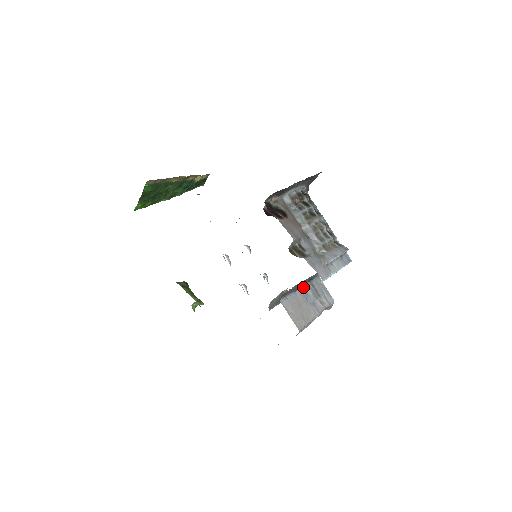
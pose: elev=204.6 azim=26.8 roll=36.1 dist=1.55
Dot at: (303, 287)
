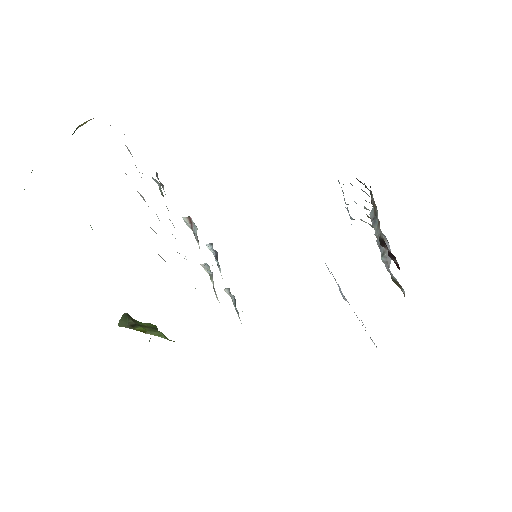
Dot at: occluded
